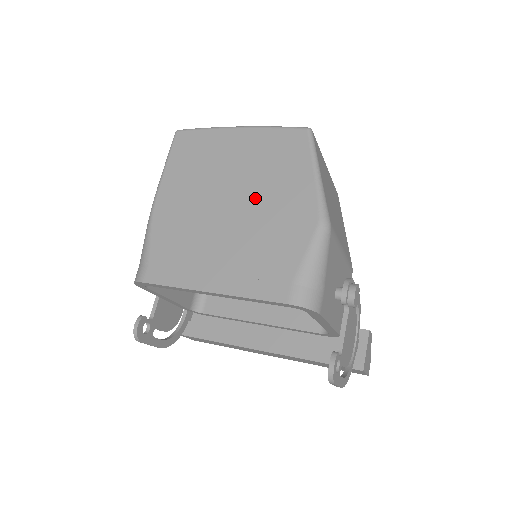
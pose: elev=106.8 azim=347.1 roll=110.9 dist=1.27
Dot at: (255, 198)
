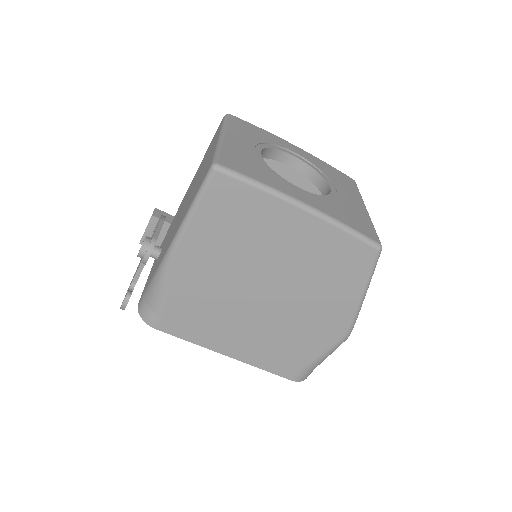
Dot at: (294, 297)
